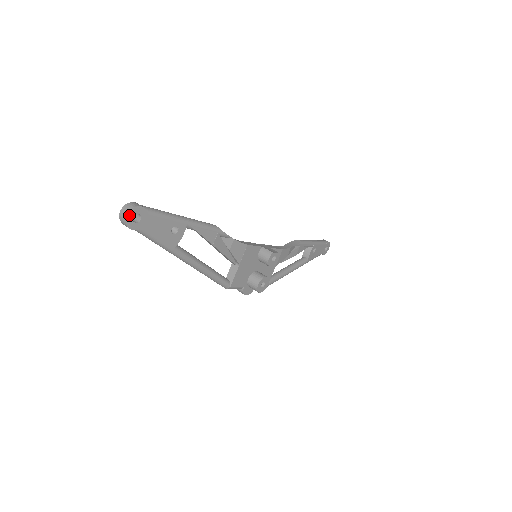
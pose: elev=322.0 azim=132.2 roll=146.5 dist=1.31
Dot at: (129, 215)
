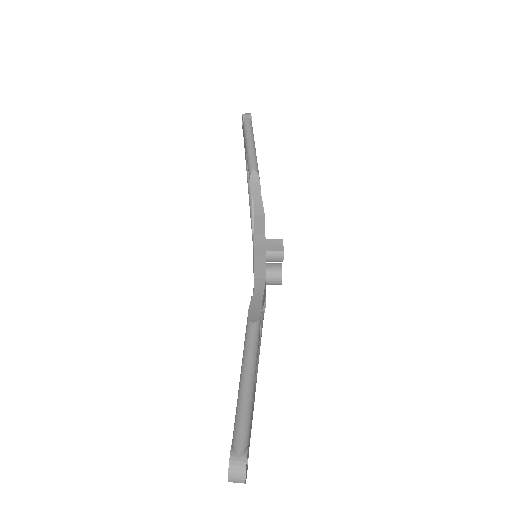
Dot at: (245, 478)
